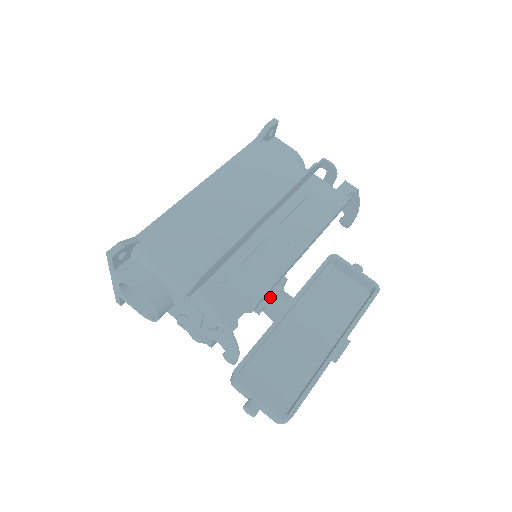
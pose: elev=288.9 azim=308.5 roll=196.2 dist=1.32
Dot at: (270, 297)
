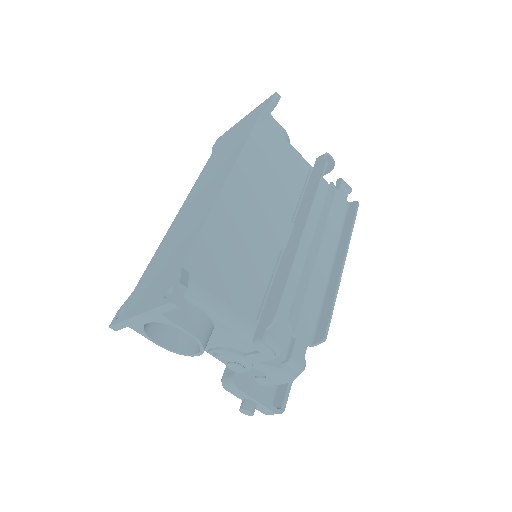
Dot at: occluded
